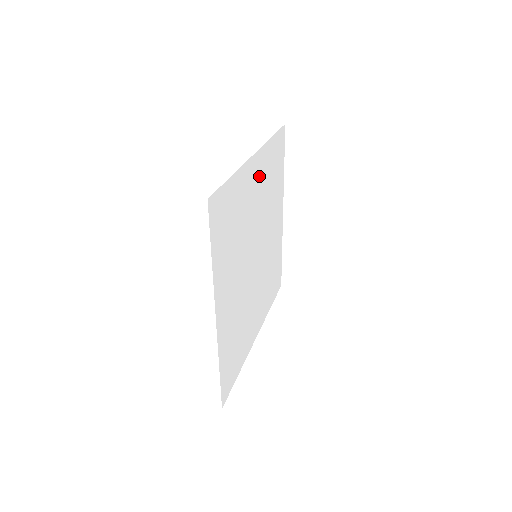
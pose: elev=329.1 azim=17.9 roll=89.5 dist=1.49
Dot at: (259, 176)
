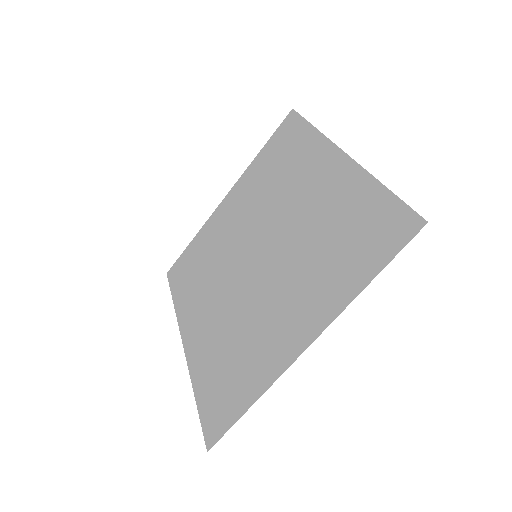
Dot at: (313, 171)
